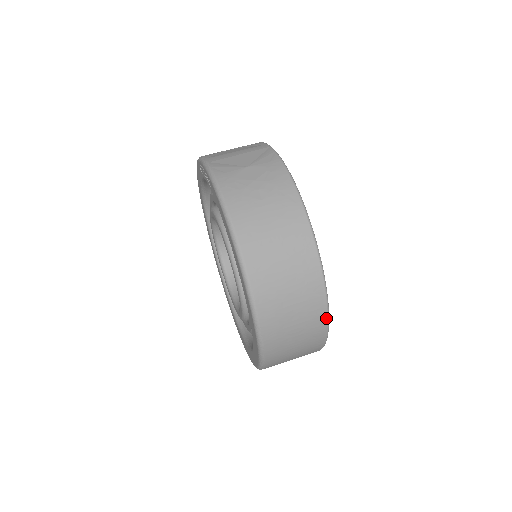
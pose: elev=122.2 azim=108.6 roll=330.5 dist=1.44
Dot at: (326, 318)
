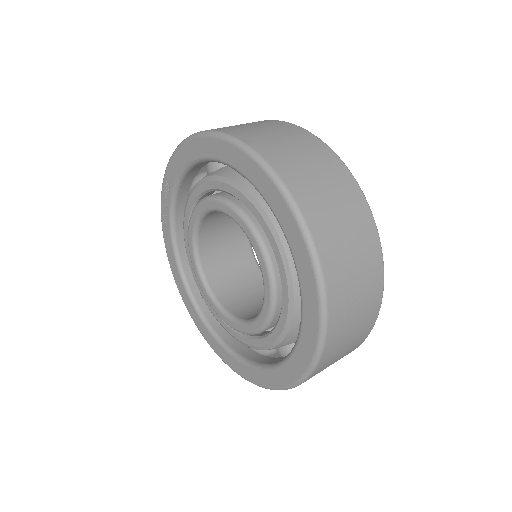
Dot at: (325, 146)
